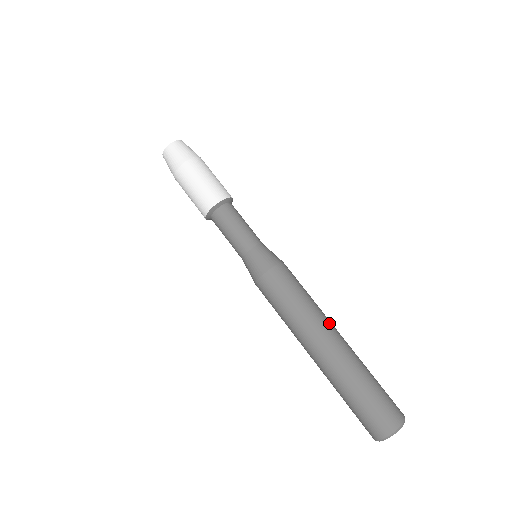
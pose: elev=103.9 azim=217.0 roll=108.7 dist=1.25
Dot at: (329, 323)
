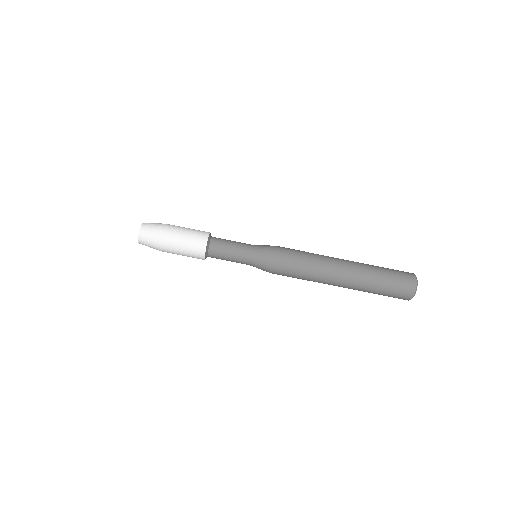
Dot at: (333, 257)
